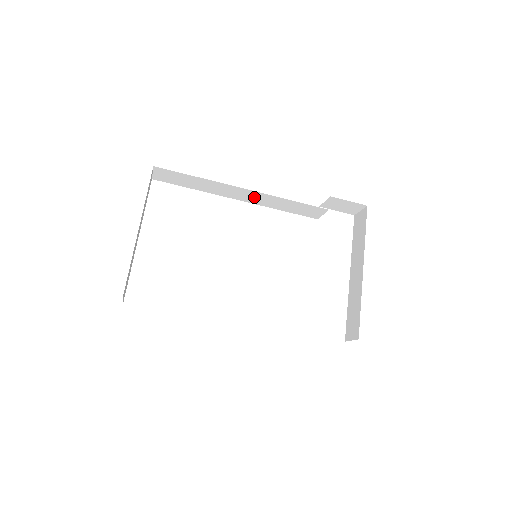
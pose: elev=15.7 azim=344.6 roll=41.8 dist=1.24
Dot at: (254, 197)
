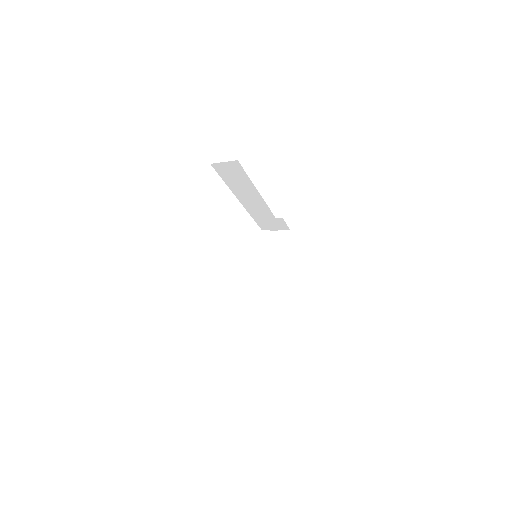
Dot at: (256, 205)
